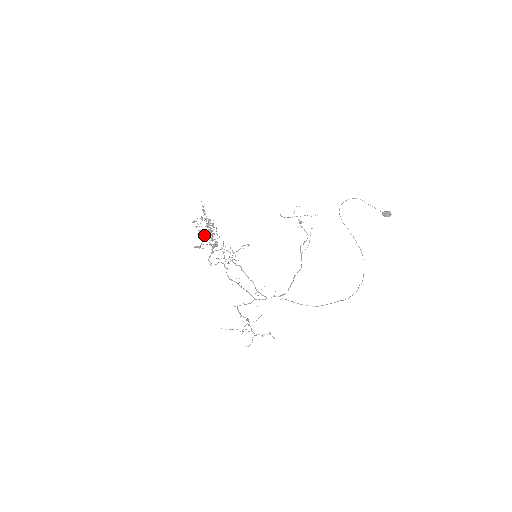
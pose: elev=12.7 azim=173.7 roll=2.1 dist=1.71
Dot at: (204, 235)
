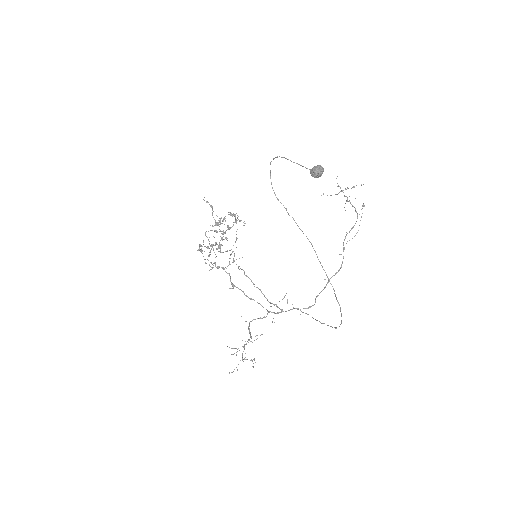
Dot at: occluded
